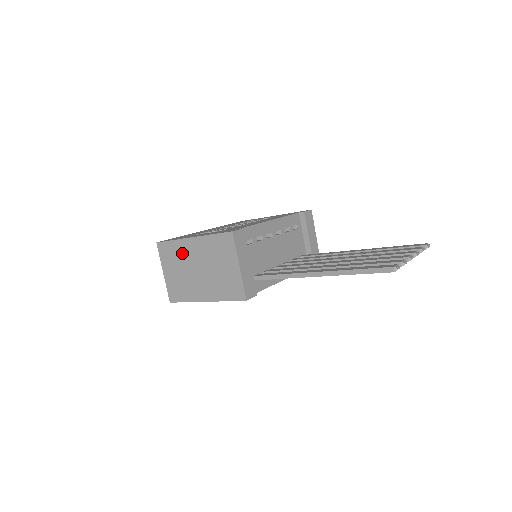
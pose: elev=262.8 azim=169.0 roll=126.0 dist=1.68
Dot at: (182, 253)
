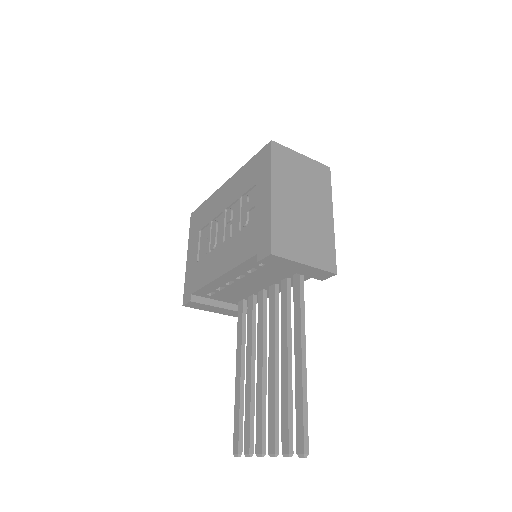
Dot at: occluded
